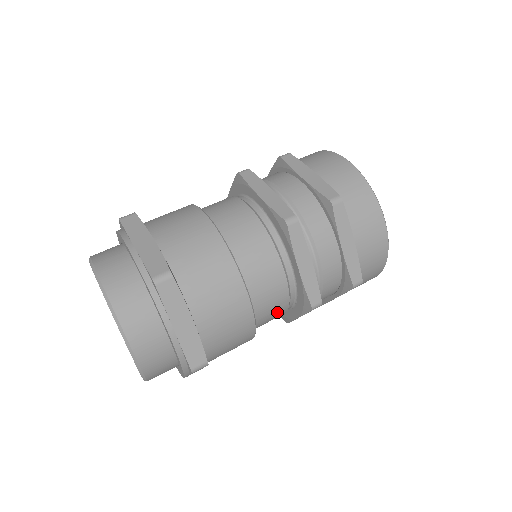
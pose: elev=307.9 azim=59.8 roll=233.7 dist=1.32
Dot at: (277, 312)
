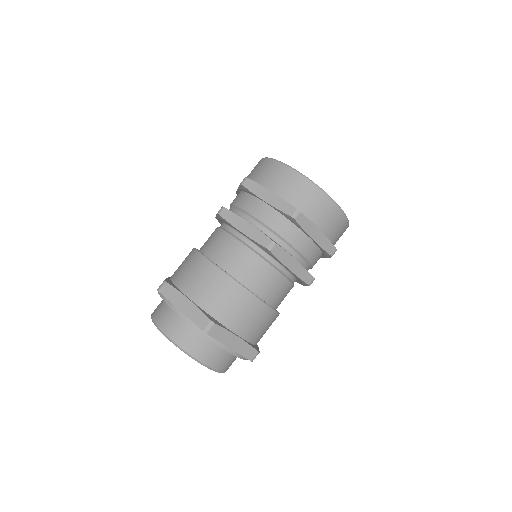
Dot at: occluded
